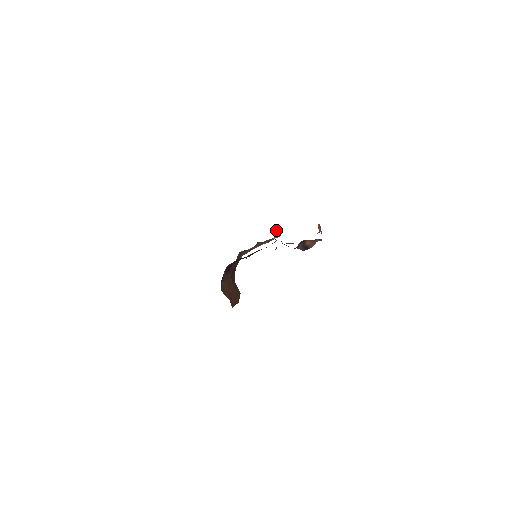
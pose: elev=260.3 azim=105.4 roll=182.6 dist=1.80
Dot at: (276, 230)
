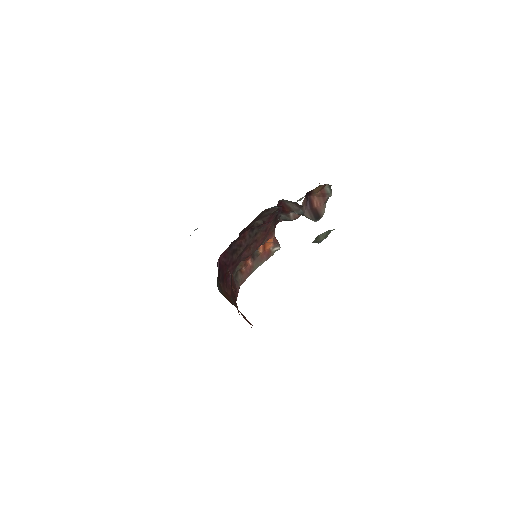
Dot at: occluded
